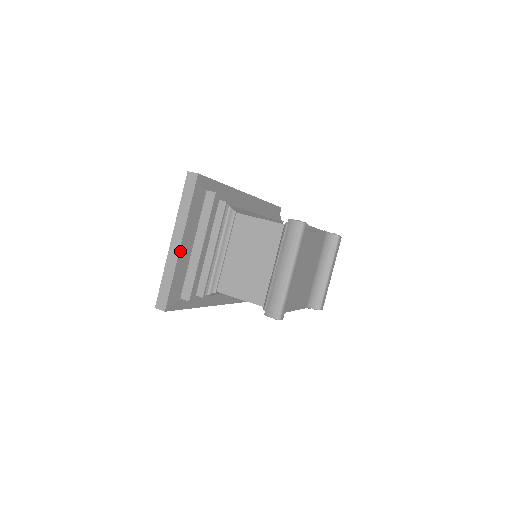
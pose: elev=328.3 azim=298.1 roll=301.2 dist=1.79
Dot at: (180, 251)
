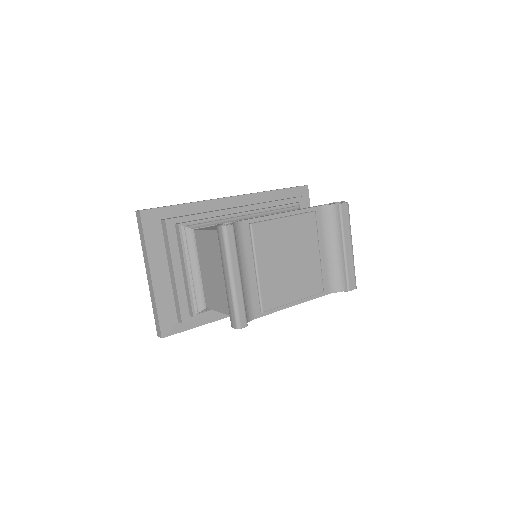
Dot at: (153, 283)
